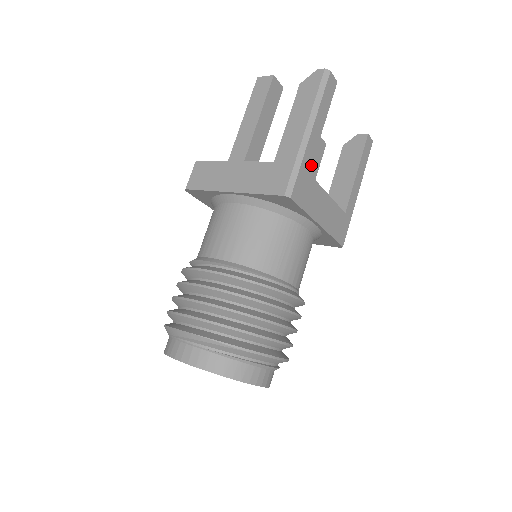
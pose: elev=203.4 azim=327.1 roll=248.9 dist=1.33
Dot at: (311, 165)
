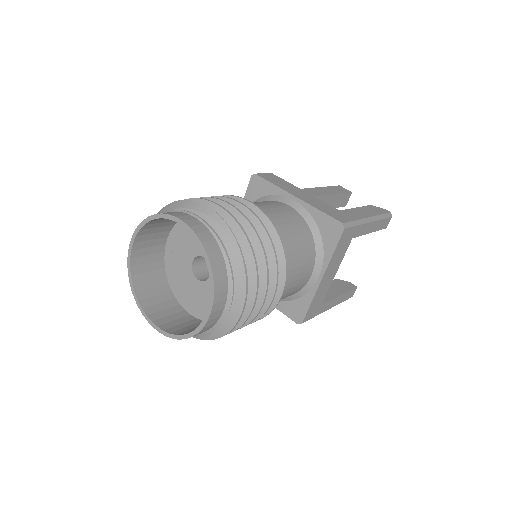
Dot at: occluded
